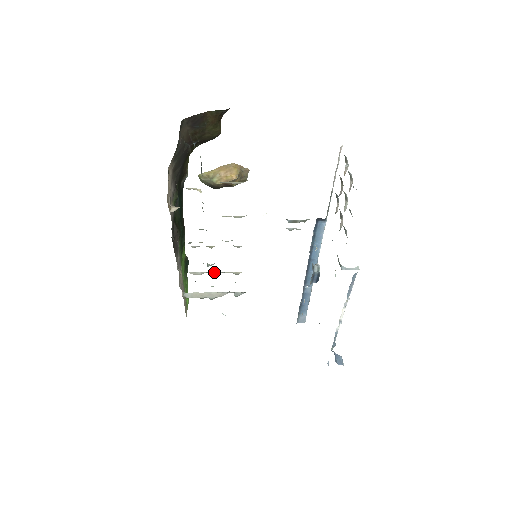
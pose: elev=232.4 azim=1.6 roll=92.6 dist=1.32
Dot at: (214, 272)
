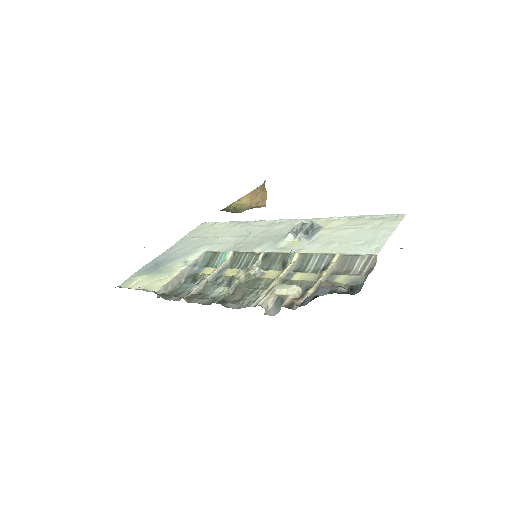
Dot at: (209, 277)
